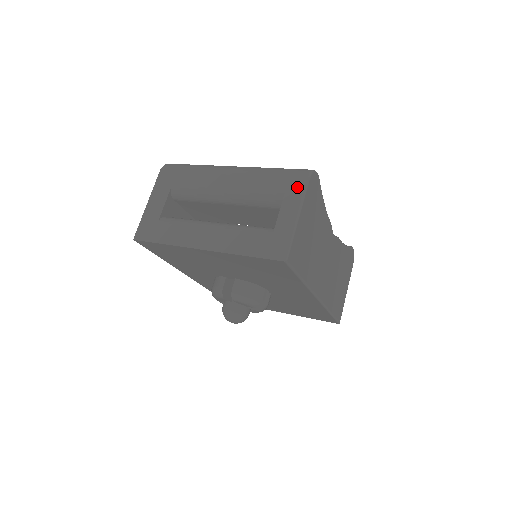
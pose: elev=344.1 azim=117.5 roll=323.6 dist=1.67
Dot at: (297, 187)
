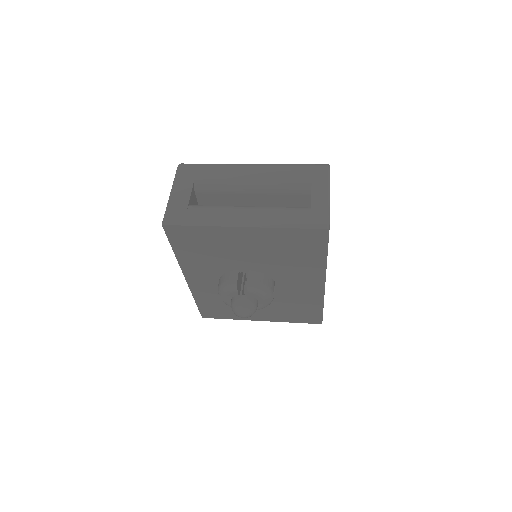
Dot at: (322, 175)
